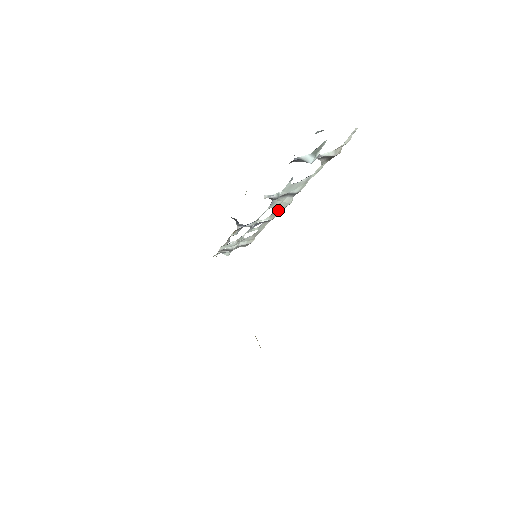
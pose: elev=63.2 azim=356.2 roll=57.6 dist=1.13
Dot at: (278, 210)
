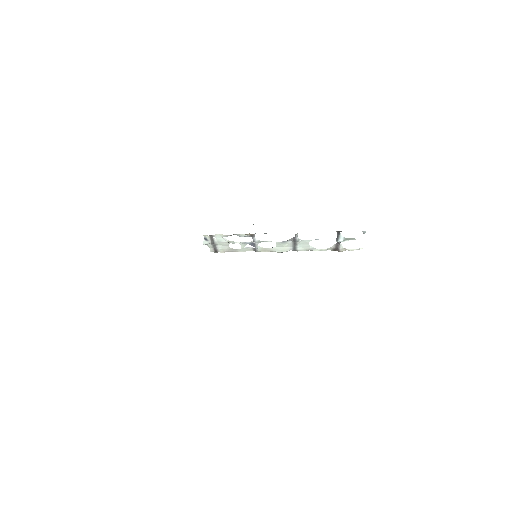
Dot at: (272, 249)
